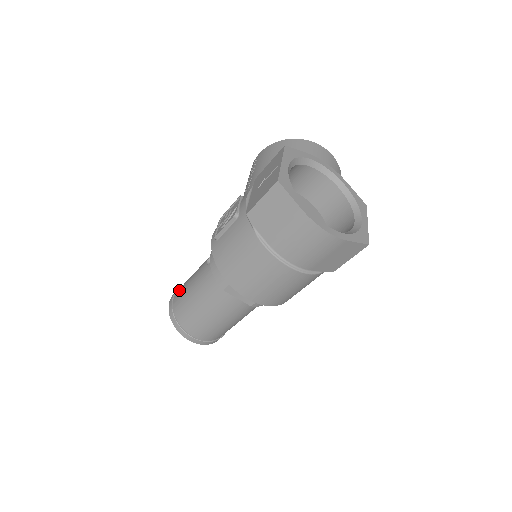
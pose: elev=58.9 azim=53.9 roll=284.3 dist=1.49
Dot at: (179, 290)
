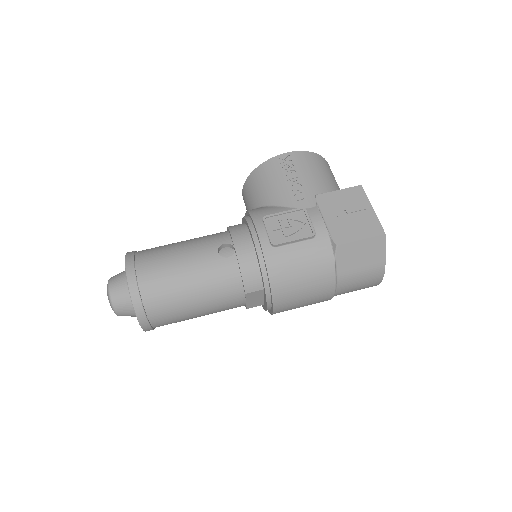
Dot at: (149, 266)
